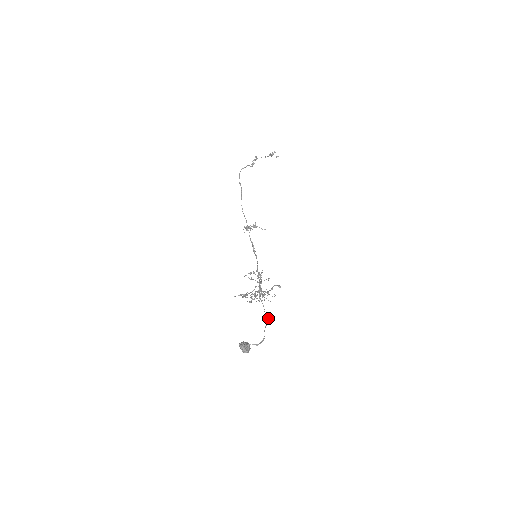
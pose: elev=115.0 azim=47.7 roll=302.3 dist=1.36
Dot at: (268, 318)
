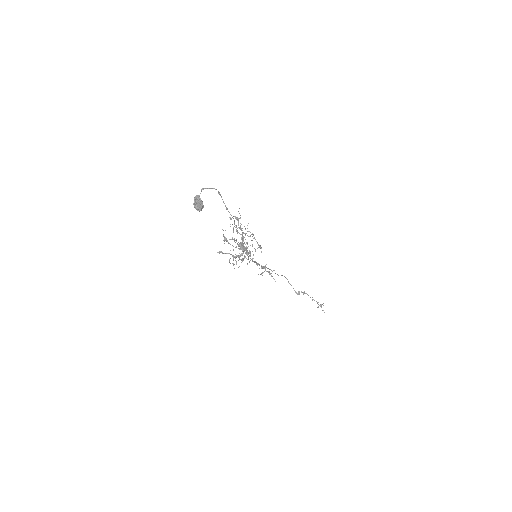
Dot at: occluded
